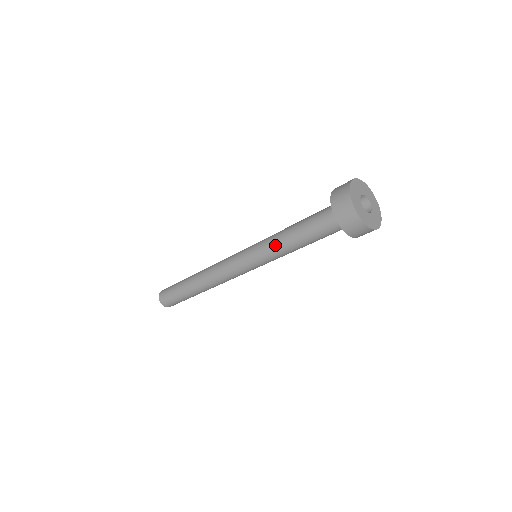
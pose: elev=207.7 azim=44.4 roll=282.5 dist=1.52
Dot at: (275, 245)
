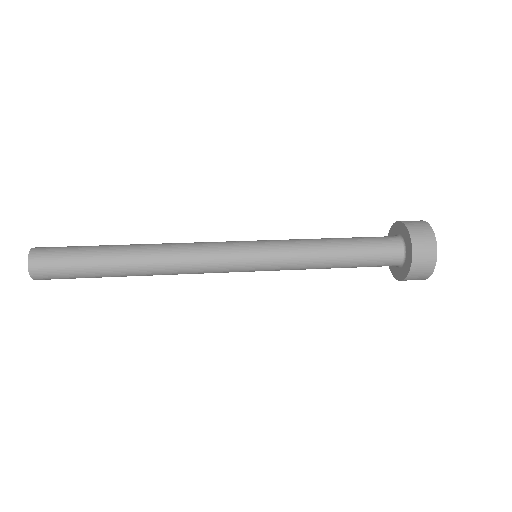
Dot at: (306, 266)
